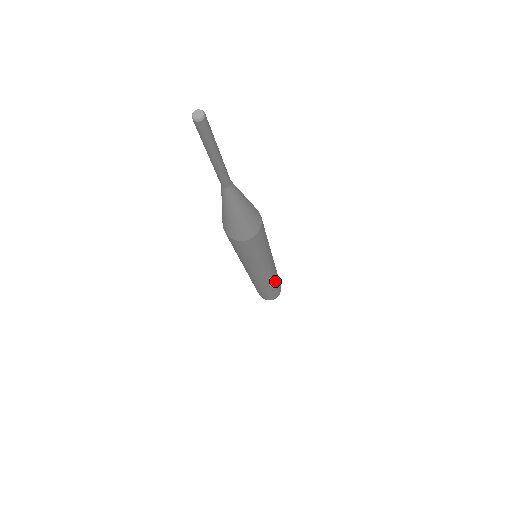
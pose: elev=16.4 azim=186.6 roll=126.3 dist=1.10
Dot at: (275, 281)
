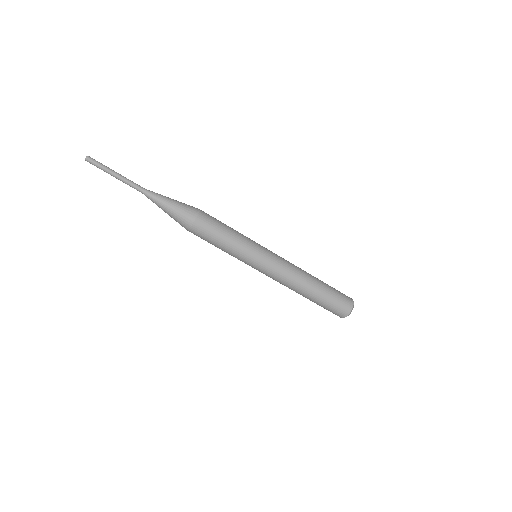
Dot at: (308, 285)
